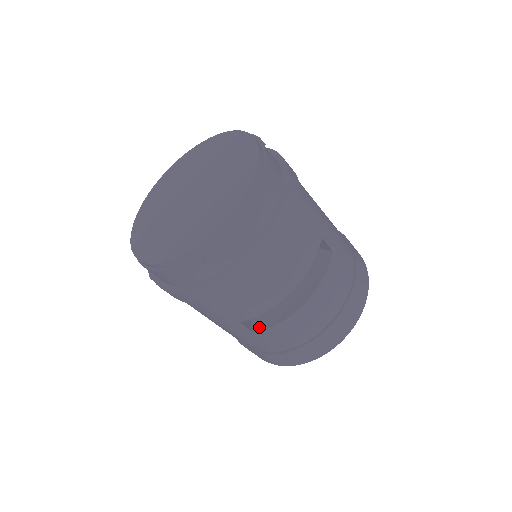
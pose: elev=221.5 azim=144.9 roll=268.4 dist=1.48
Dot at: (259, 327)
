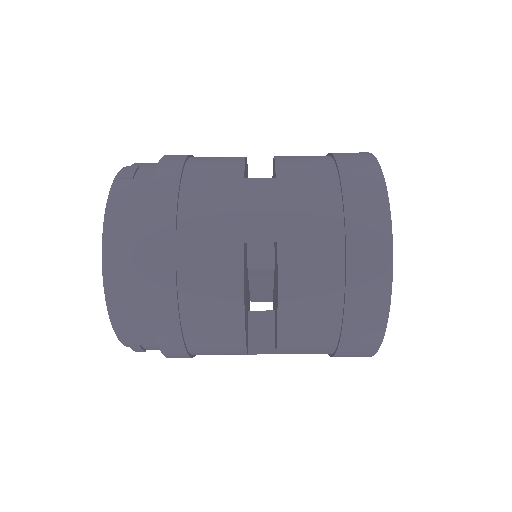
Dot at: occluded
